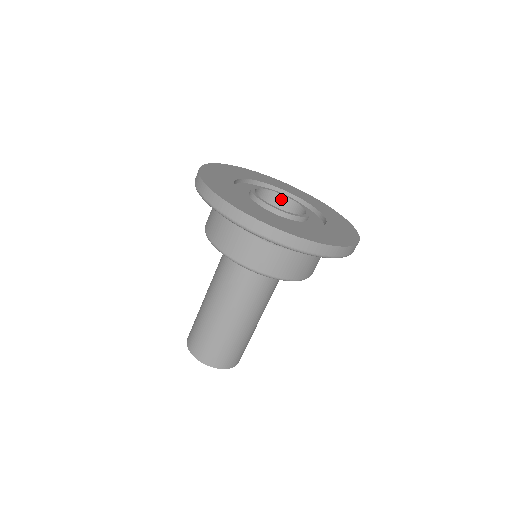
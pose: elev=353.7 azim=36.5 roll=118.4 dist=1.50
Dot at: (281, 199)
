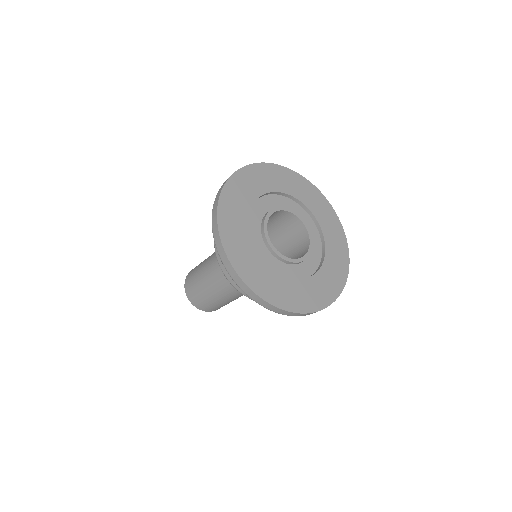
Dot at: (288, 214)
